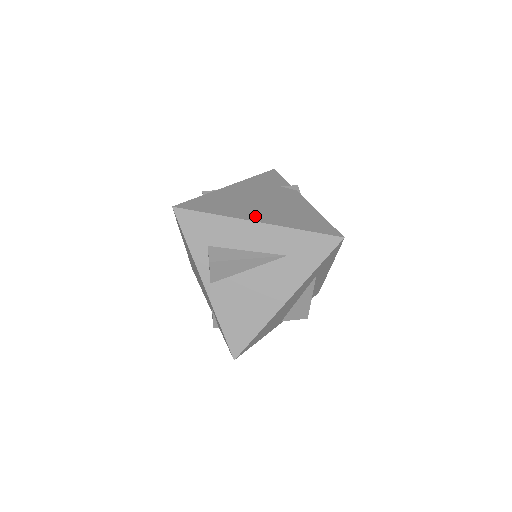
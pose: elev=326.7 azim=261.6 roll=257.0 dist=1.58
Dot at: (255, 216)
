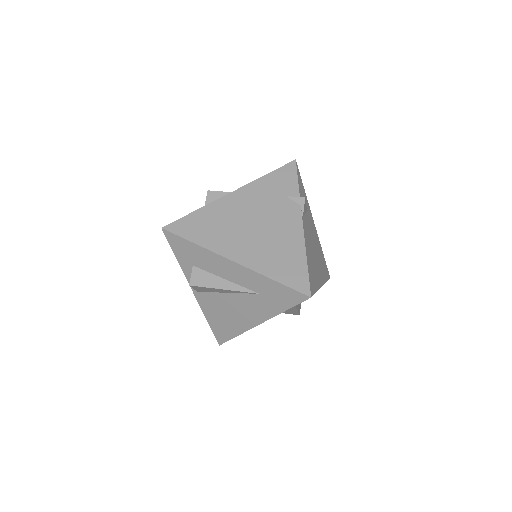
Dot at: (235, 251)
